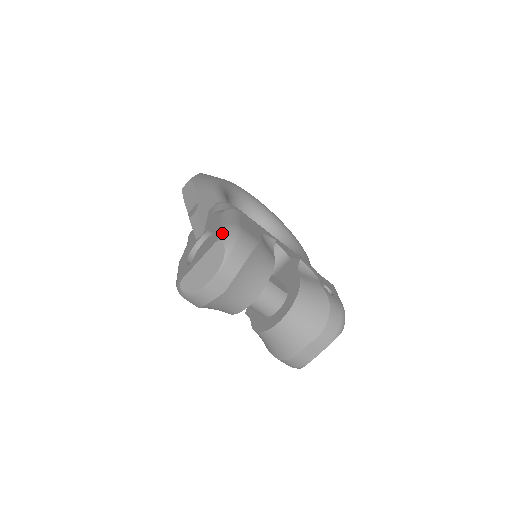
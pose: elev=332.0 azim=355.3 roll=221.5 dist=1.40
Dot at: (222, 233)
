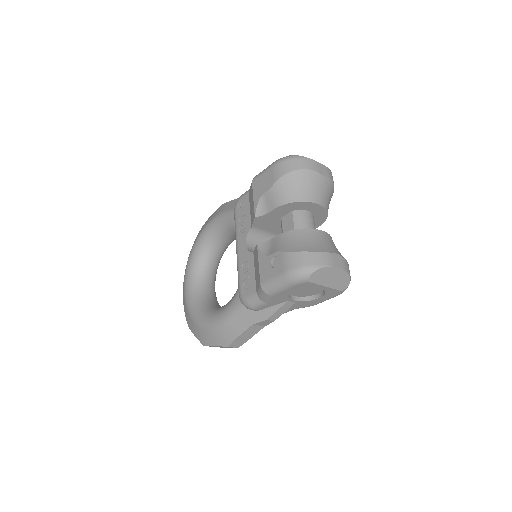
Dot at: occluded
